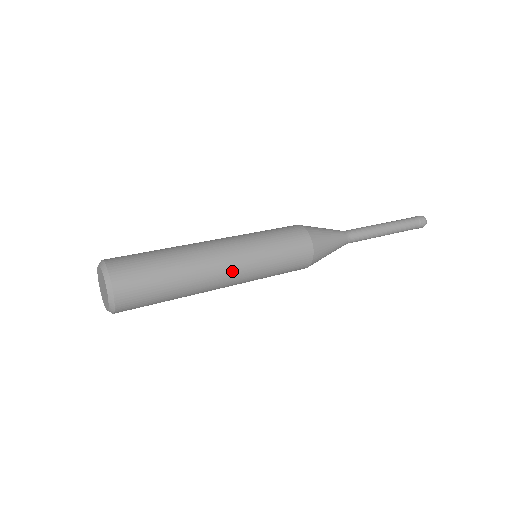
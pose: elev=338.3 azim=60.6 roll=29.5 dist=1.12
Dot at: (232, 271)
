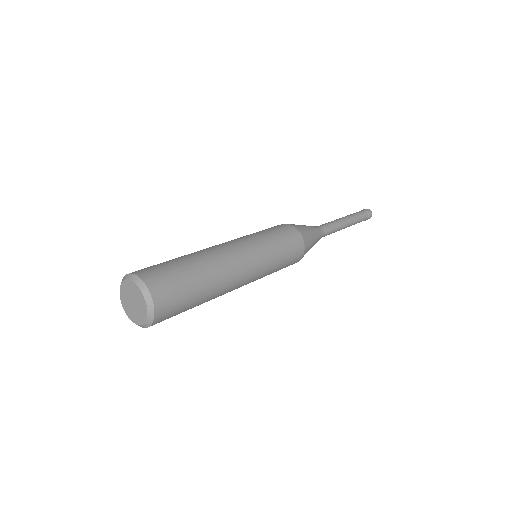
Dot at: occluded
